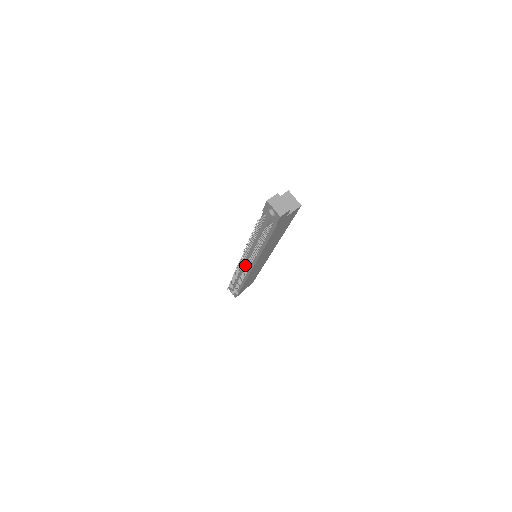
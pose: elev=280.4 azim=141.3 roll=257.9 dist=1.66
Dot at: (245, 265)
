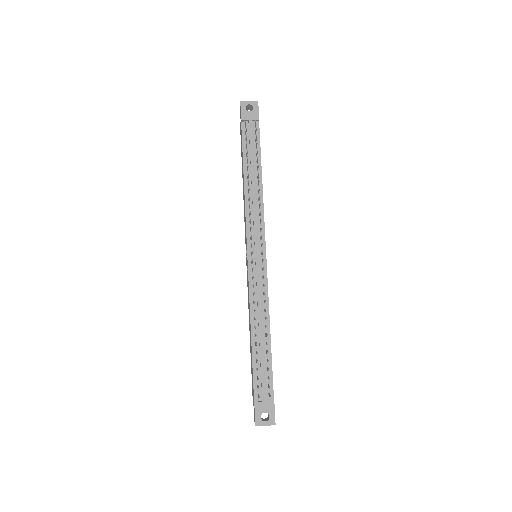
Dot at: (257, 265)
